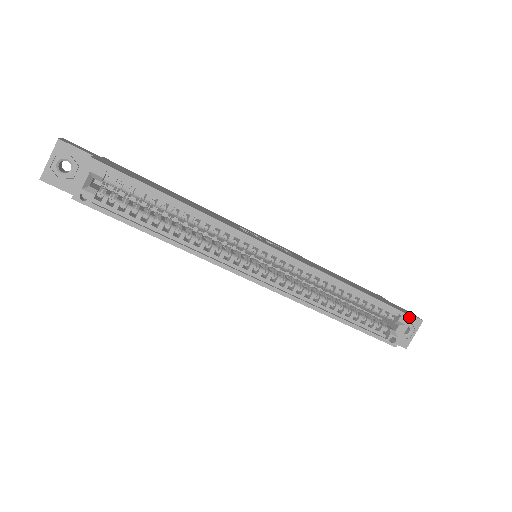
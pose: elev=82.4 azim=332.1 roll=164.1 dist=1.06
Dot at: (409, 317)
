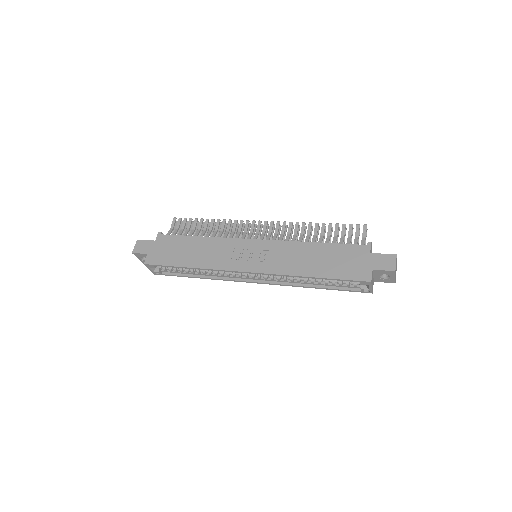
Dot at: (367, 282)
